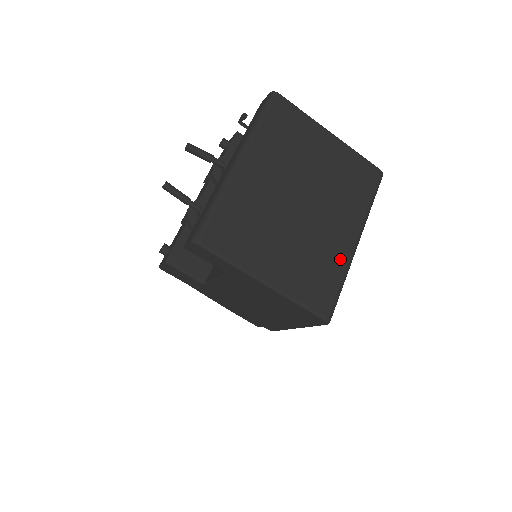
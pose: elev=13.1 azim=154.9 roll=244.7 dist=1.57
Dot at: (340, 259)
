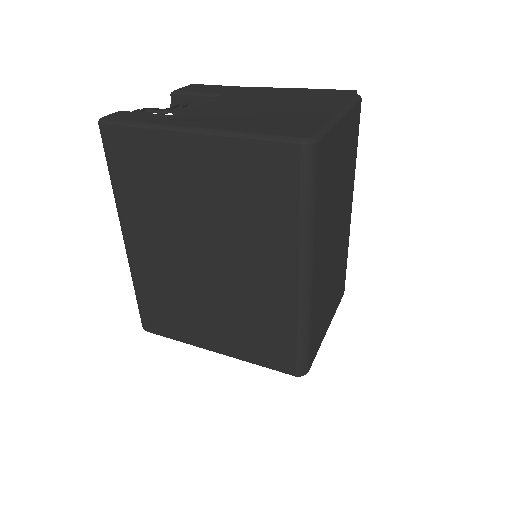
Dot at: (284, 311)
